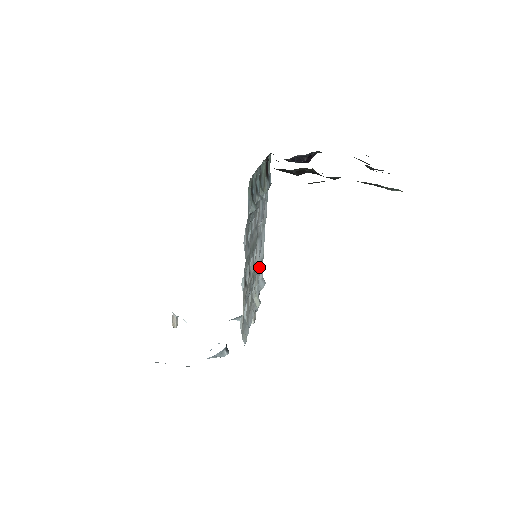
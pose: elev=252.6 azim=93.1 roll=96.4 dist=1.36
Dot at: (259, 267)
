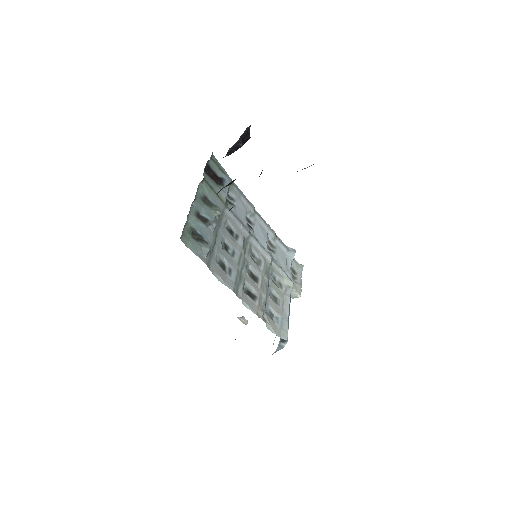
Dot at: (276, 247)
